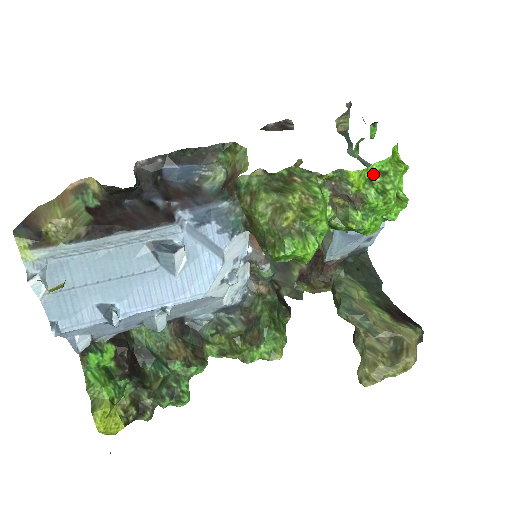
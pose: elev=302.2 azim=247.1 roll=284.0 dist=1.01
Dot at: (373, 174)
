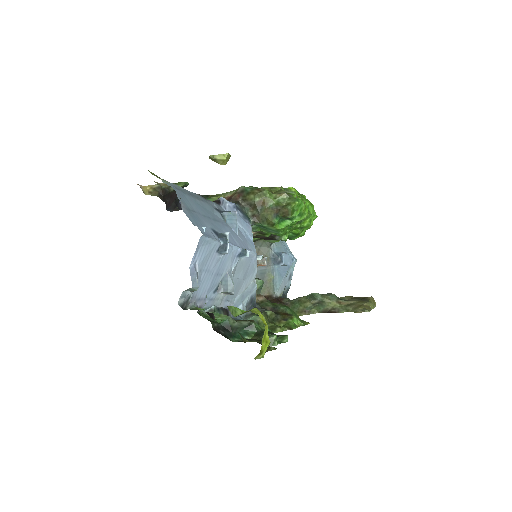
Dot at: (297, 194)
